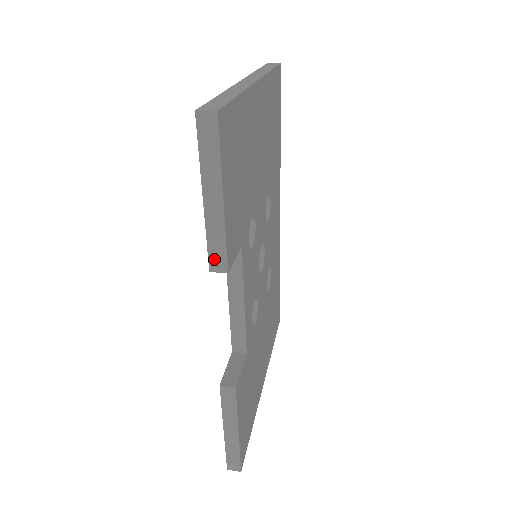
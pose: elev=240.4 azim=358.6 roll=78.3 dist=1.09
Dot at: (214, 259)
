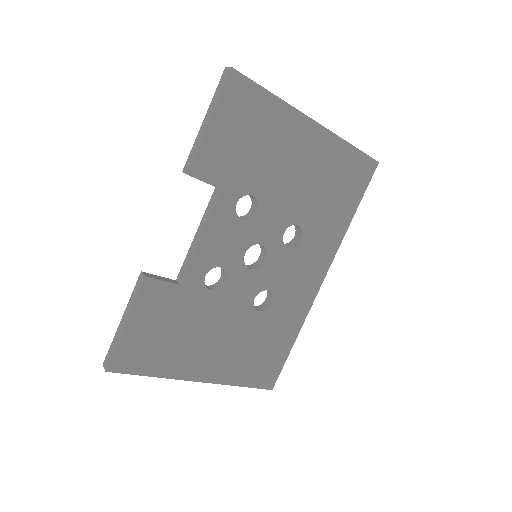
Dot at: (188, 163)
